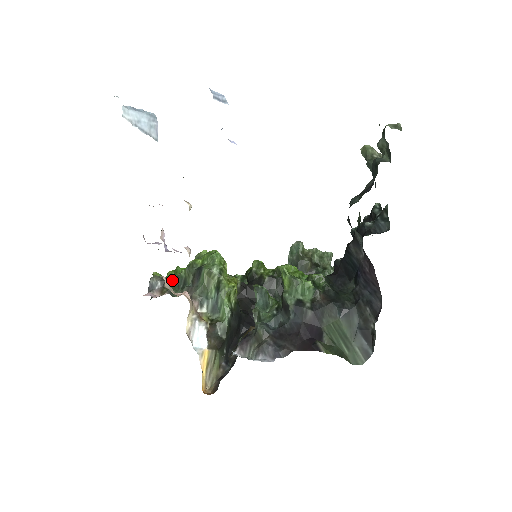
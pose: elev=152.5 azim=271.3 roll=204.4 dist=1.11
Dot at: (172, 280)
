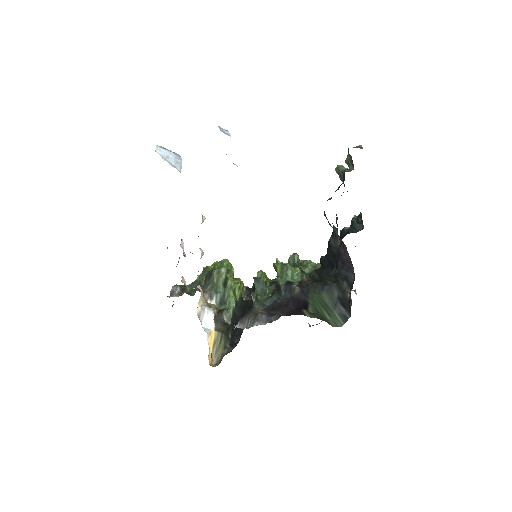
Dot at: (189, 286)
